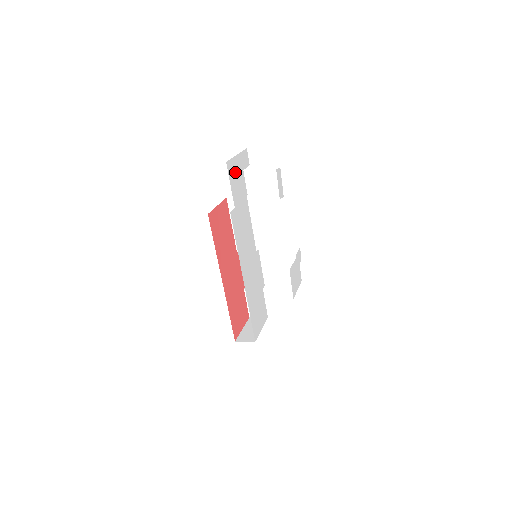
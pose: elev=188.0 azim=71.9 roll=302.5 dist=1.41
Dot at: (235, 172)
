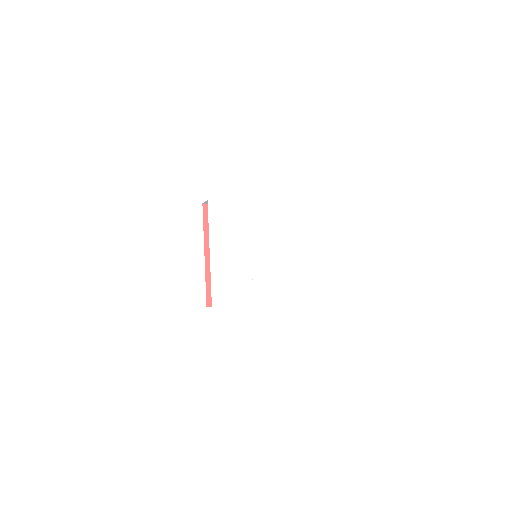
Dot at: (230, 180)
